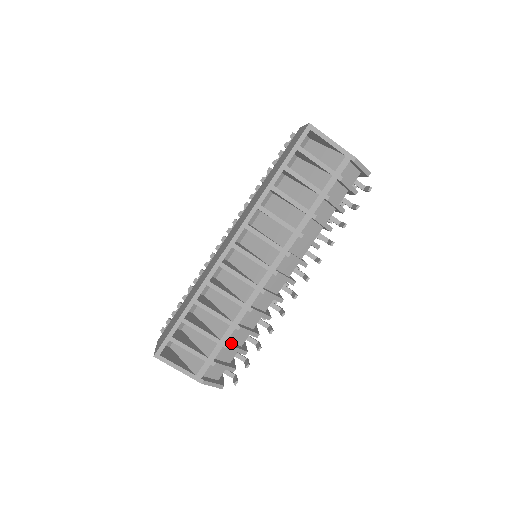
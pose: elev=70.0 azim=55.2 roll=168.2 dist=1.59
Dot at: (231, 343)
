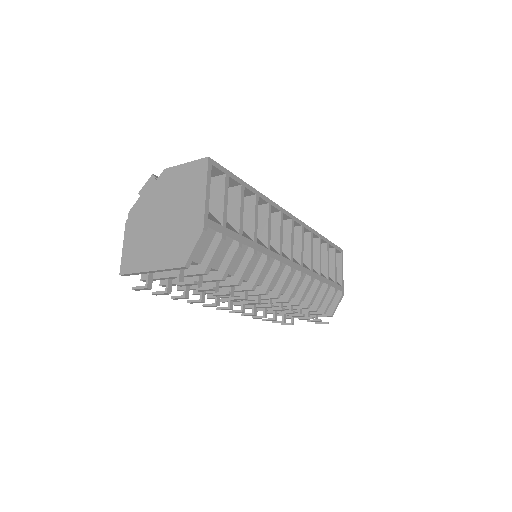
Dot at: occluded
